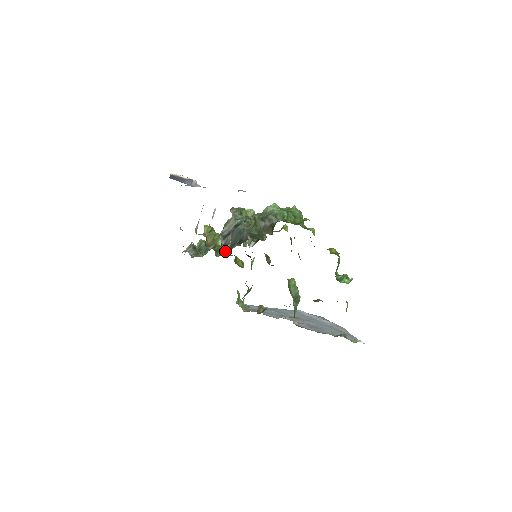
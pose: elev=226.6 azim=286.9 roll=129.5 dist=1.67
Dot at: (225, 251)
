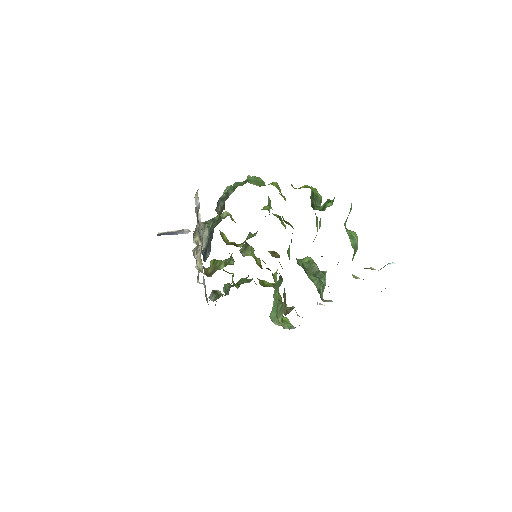
Dot at: occluded
